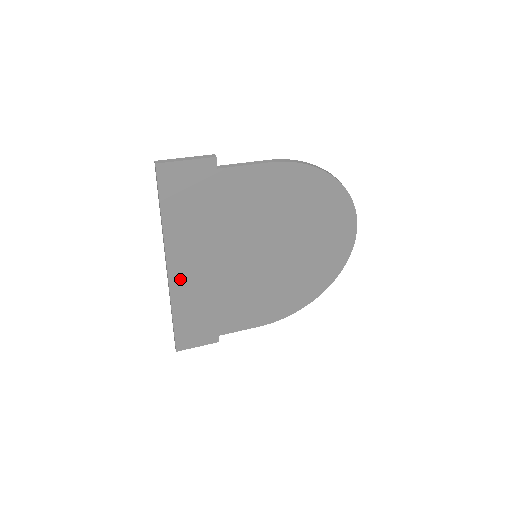
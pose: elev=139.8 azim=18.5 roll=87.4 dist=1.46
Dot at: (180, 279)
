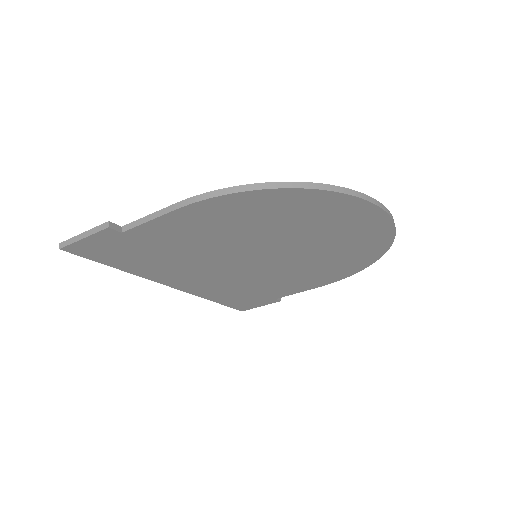
Dot at: (188, 286)
